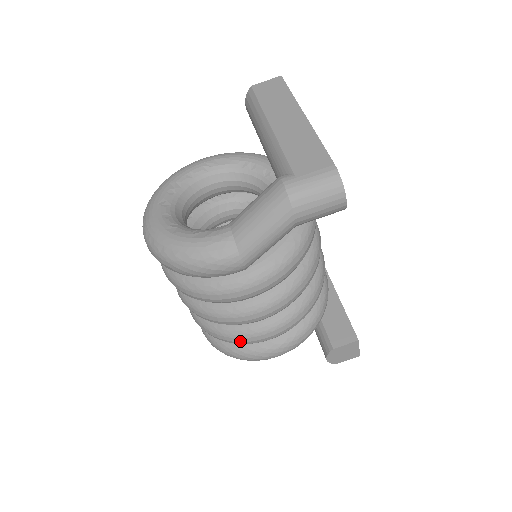
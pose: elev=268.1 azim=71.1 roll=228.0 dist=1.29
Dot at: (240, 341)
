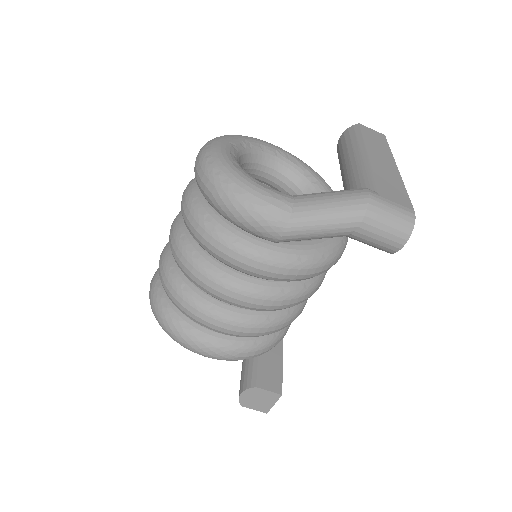
Dot at: (195, 314)
